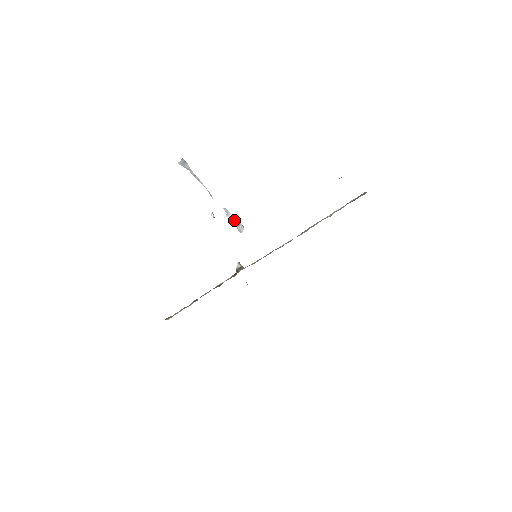
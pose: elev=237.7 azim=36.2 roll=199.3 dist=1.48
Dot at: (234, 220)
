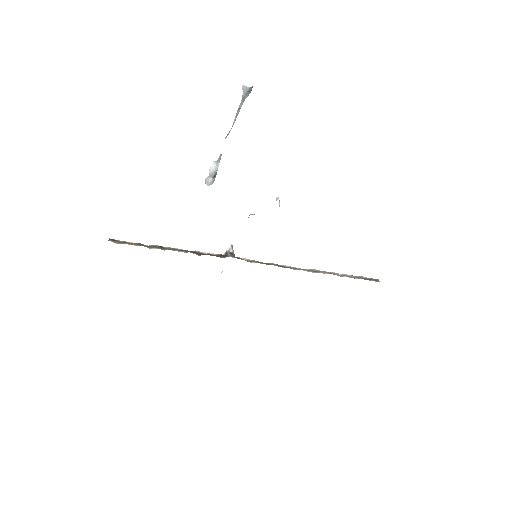
Dot at: (215, 170)
